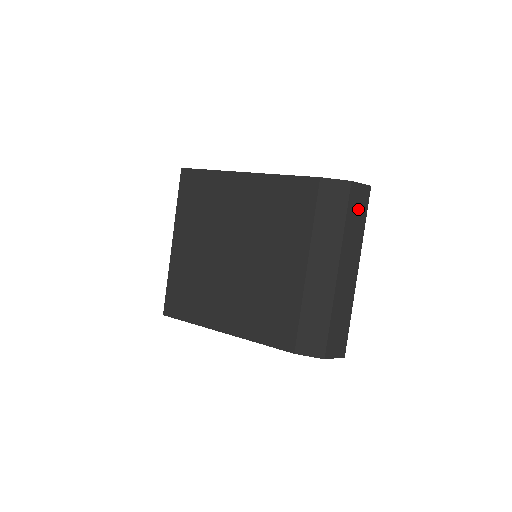
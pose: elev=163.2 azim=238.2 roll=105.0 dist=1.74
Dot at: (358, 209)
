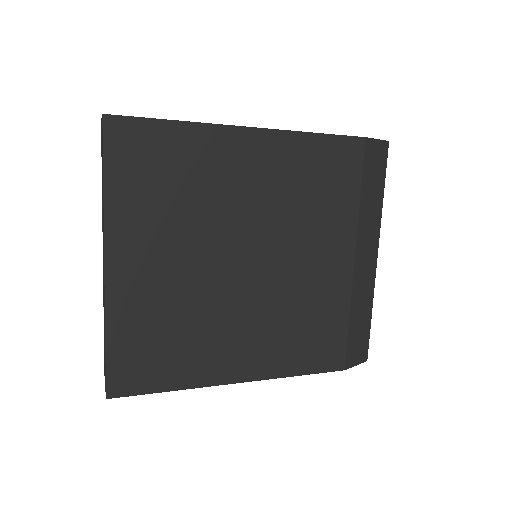
Dot at: occluded
